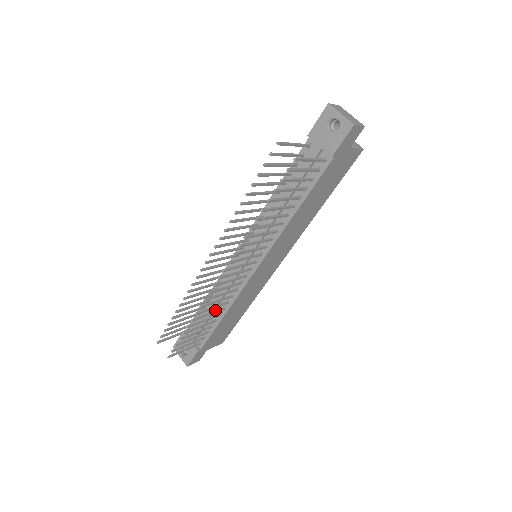
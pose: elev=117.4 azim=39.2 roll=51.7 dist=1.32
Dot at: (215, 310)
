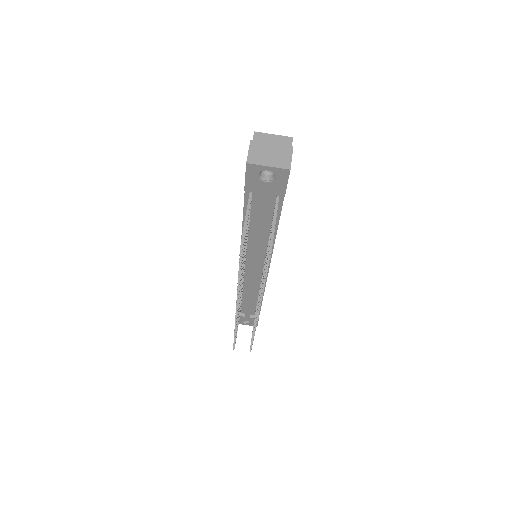
Dot at: occluded
